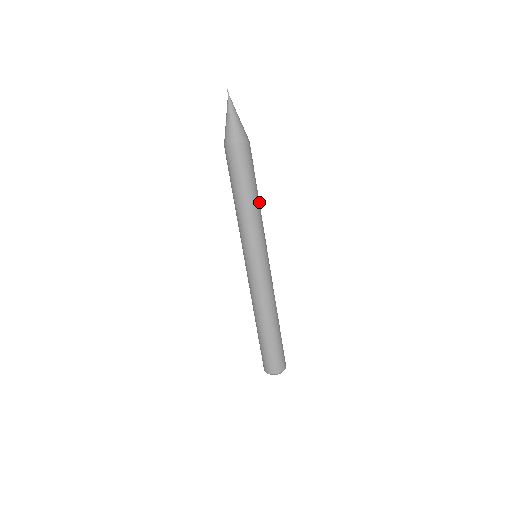
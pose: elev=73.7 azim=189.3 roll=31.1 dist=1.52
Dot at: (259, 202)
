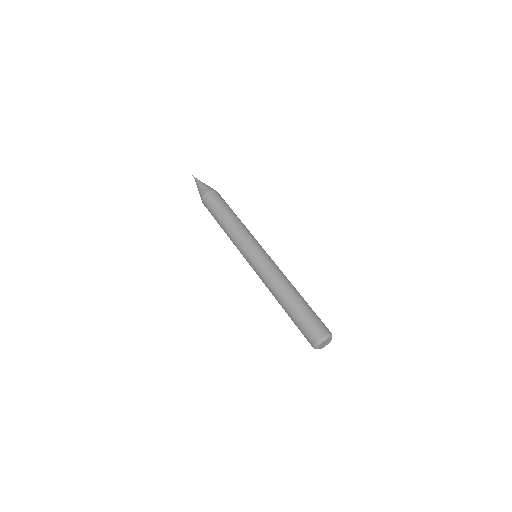
Dot at: occluded
